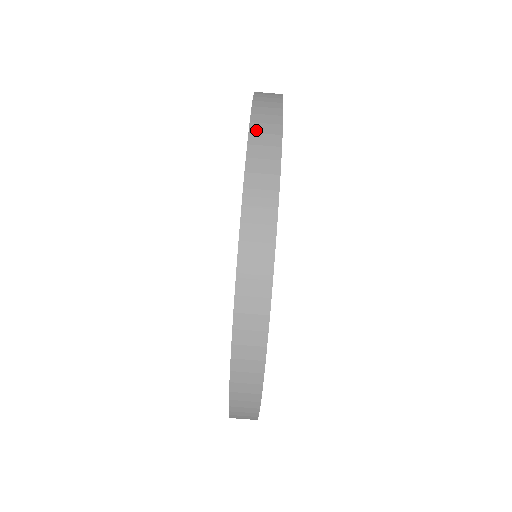
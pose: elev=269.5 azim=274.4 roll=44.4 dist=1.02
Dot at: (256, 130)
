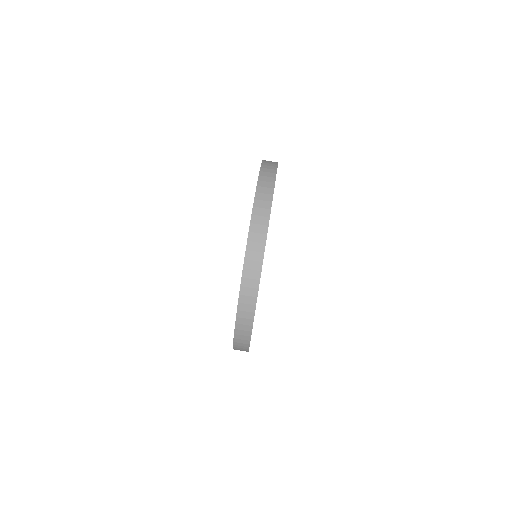
Dot at: (262, 179)
